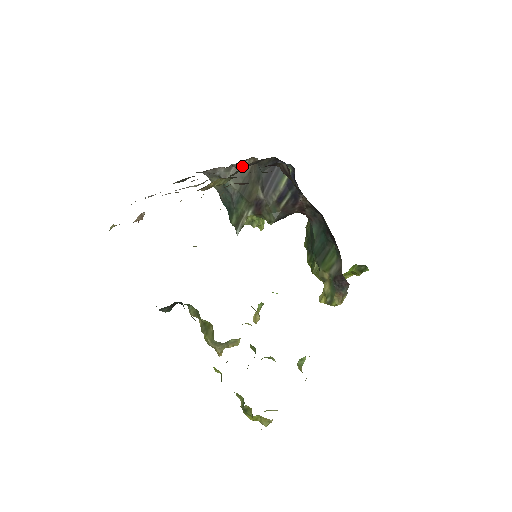
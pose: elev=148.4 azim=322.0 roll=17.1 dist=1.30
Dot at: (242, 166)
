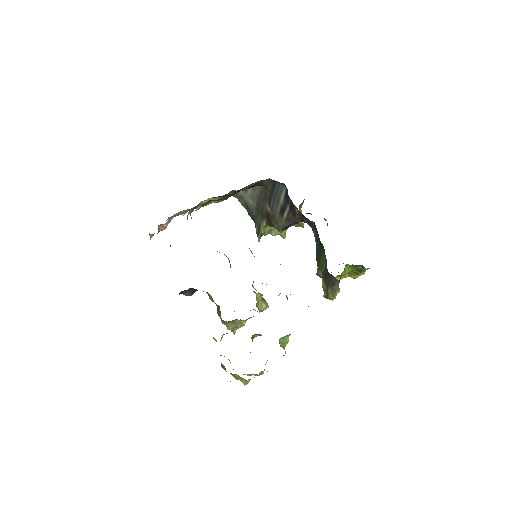
Dot at: (245, 188)
